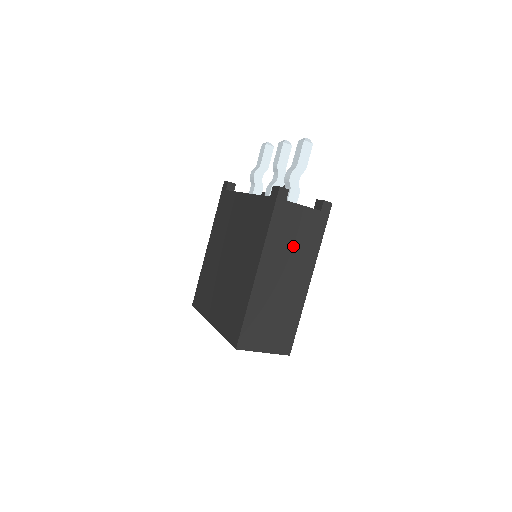
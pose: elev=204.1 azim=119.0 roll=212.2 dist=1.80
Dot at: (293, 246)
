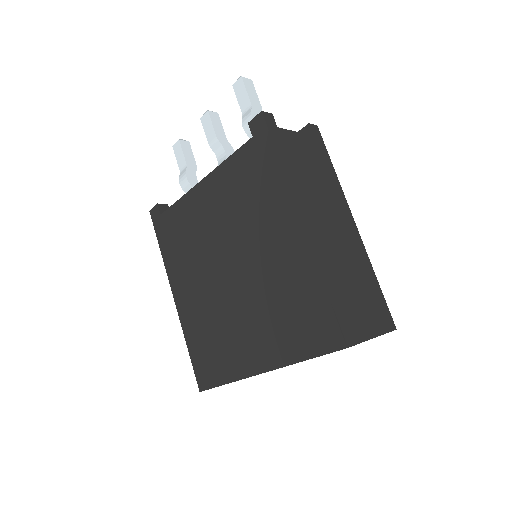
Dot at: (315, 183)
